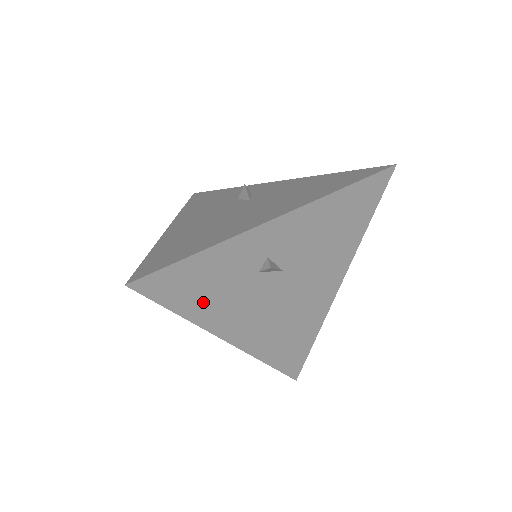
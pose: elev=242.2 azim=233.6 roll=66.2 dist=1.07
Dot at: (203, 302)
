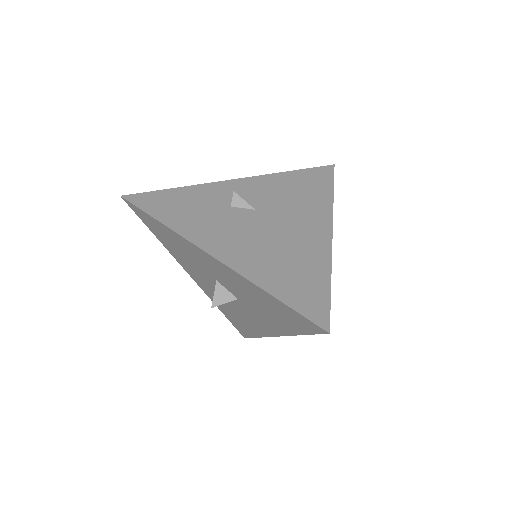
Dot at: (181, 217)
